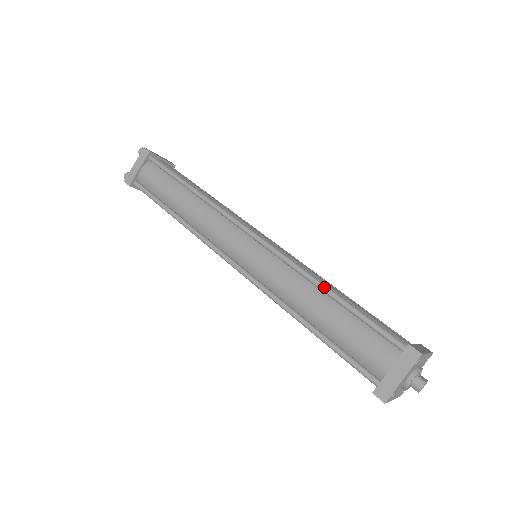
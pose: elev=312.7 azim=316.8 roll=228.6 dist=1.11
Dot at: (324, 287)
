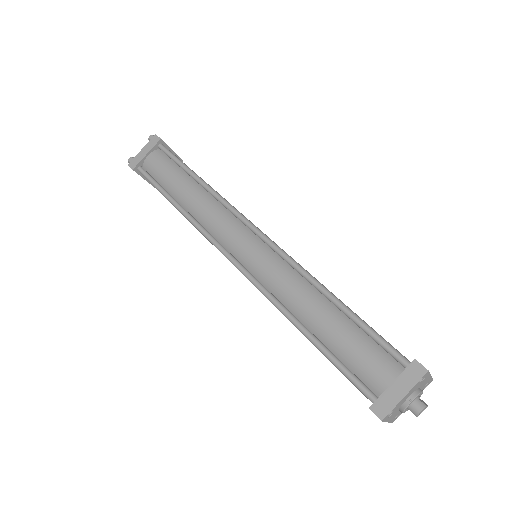
Dot at: (327, 292)
